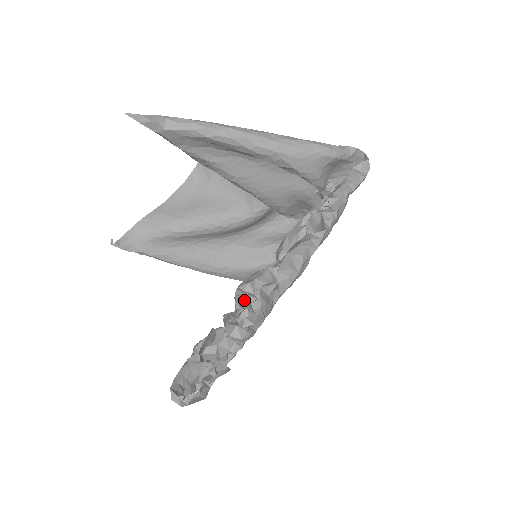
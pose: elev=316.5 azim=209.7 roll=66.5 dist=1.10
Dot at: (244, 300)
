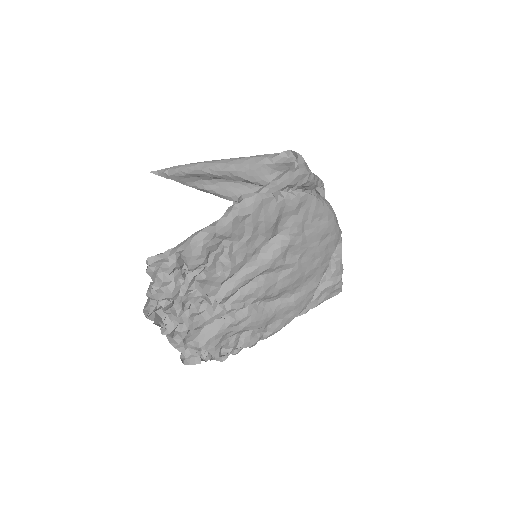
Dot at: occluded
